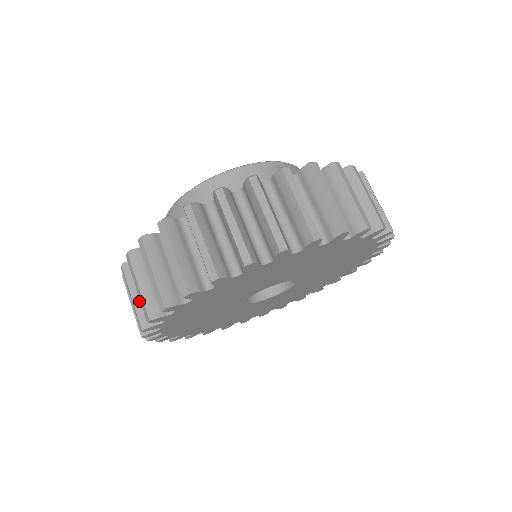
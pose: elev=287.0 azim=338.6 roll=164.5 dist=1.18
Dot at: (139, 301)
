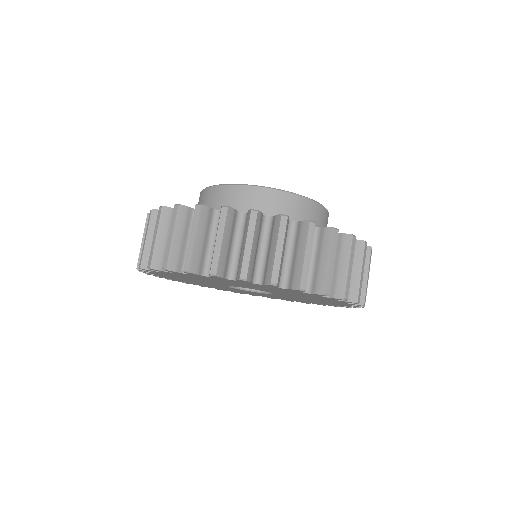
Dot at: occluded
